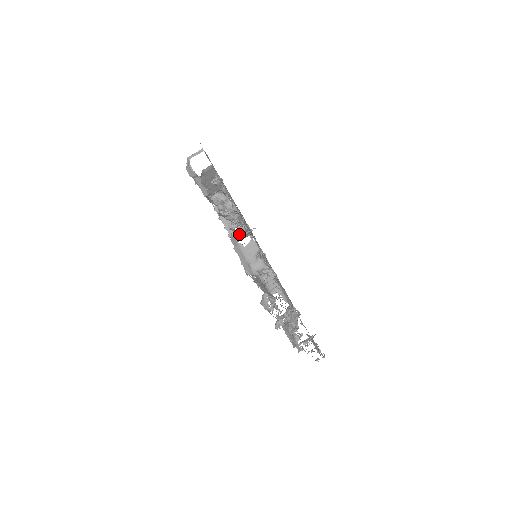
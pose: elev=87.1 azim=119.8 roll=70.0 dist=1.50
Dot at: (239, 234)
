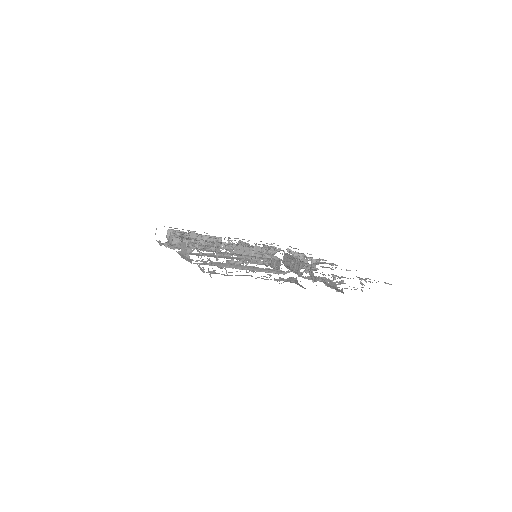
Dot at: (245, 254)
